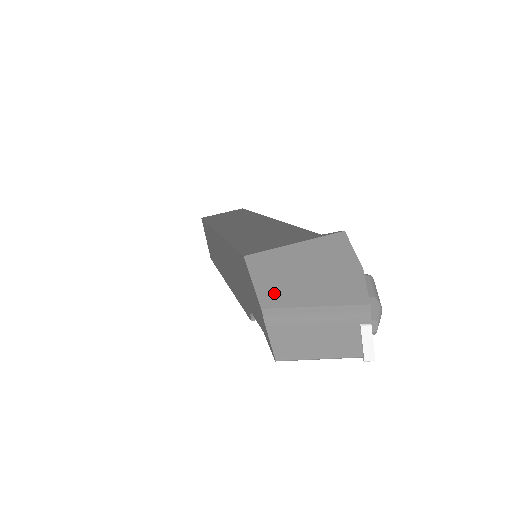
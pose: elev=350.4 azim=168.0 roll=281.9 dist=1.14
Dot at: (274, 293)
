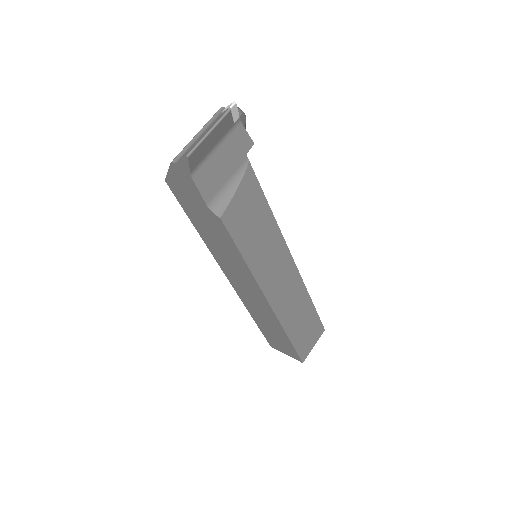
Dot at: occluded
